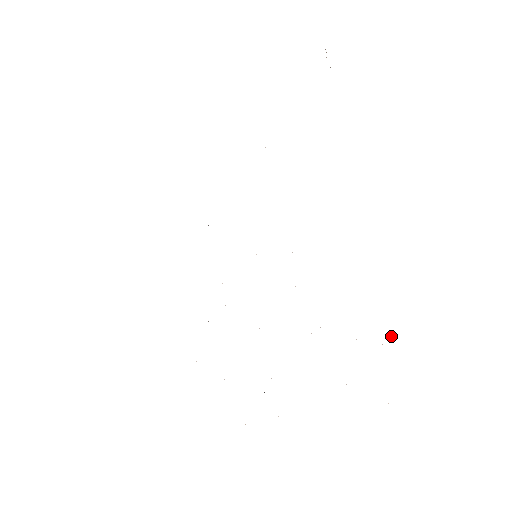
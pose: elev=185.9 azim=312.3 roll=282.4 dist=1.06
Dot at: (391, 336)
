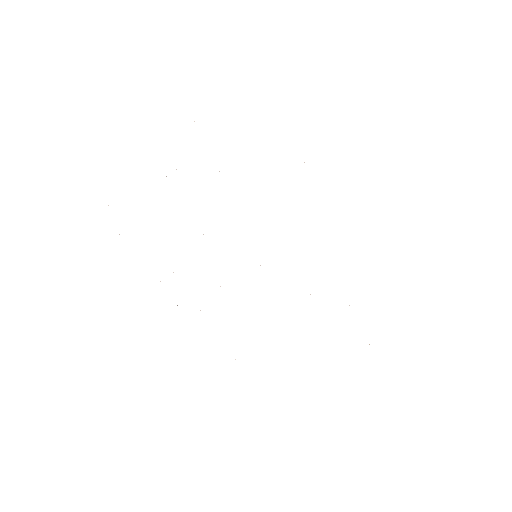
Dot at: occluded
